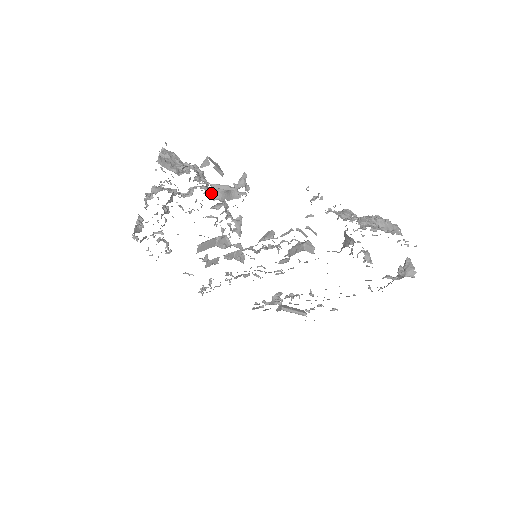
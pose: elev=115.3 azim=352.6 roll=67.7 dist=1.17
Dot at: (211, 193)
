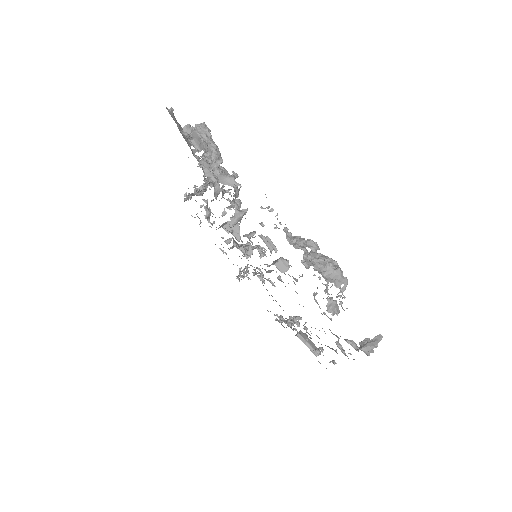
Dot at: occluded
